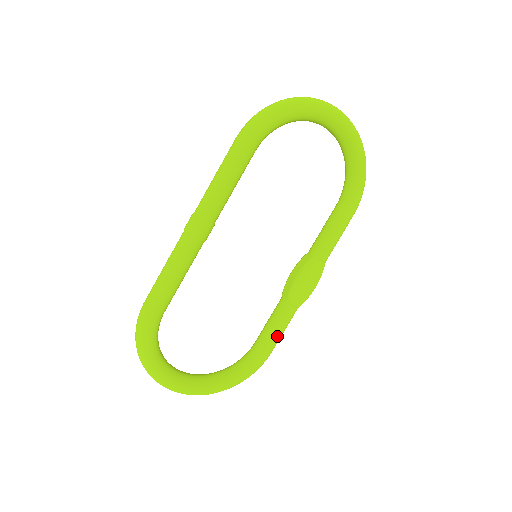
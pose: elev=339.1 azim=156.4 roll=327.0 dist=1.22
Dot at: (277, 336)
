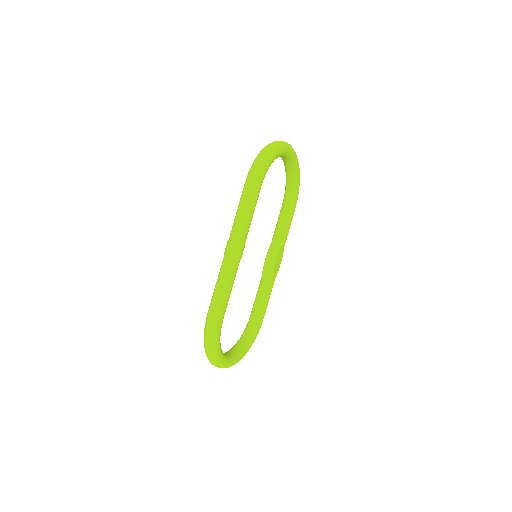
Dot at: (267, 304)
